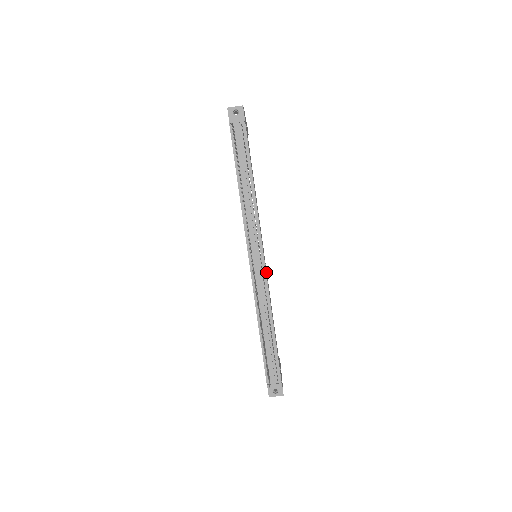
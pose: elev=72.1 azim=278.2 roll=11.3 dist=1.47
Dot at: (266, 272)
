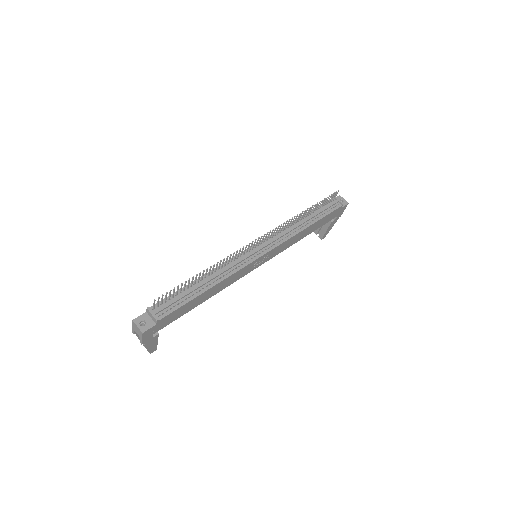
Dot at: (250, 266)
